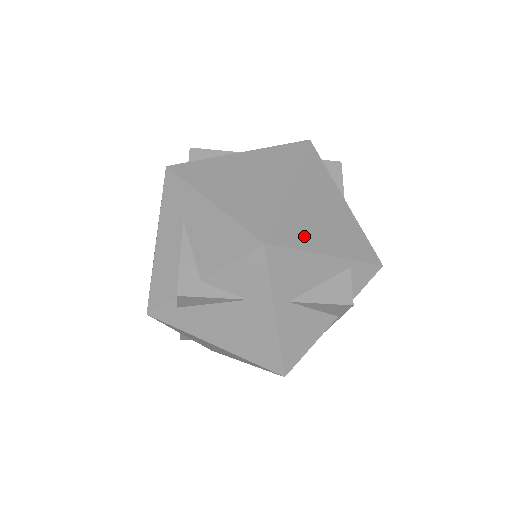
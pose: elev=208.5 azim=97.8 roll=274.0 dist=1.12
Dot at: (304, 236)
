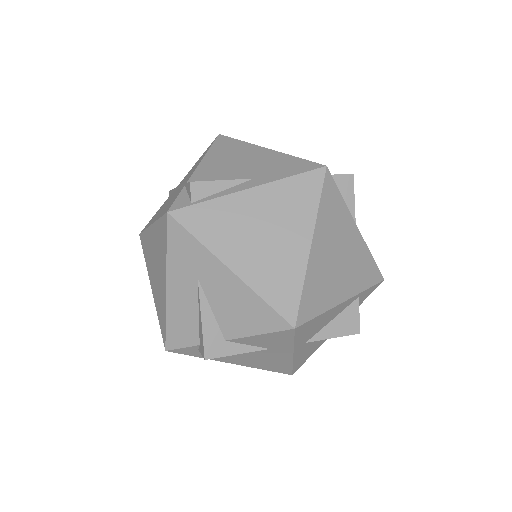
Dot at: (325, 296)
